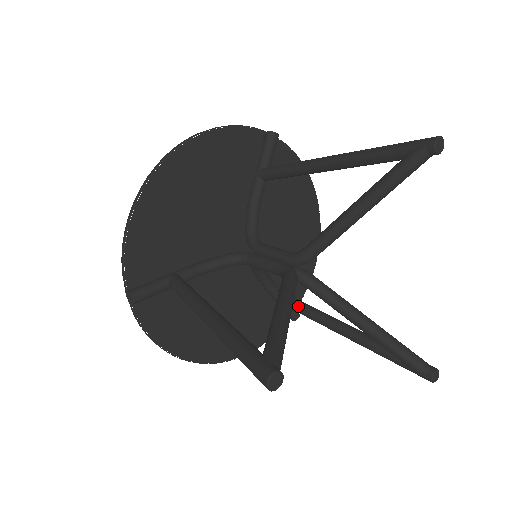
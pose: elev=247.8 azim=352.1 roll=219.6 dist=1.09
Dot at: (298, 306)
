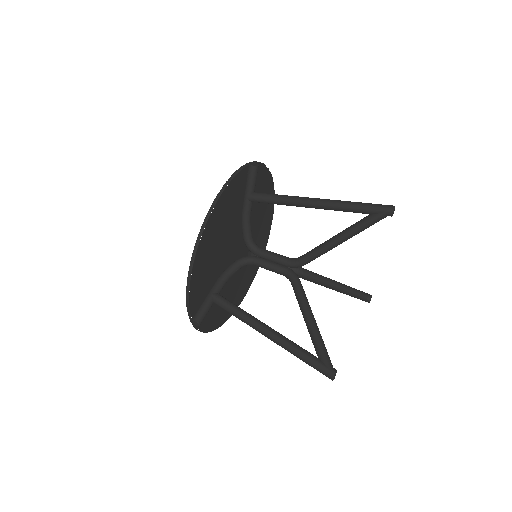
Dot at: occluded
